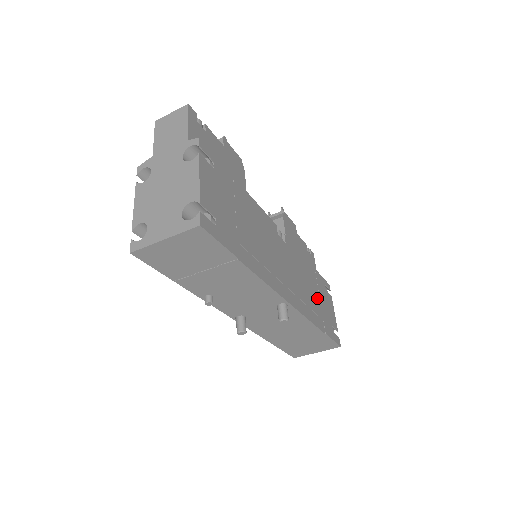
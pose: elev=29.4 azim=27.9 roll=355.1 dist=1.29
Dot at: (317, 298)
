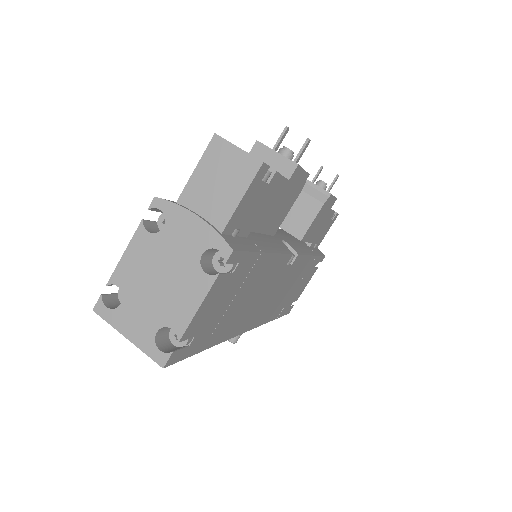
Dot at: (294, 289)
